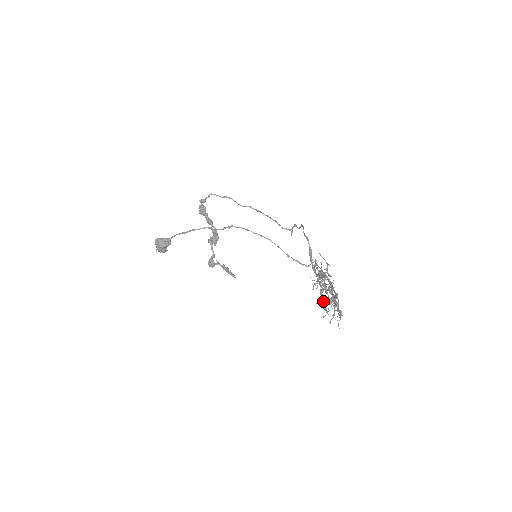
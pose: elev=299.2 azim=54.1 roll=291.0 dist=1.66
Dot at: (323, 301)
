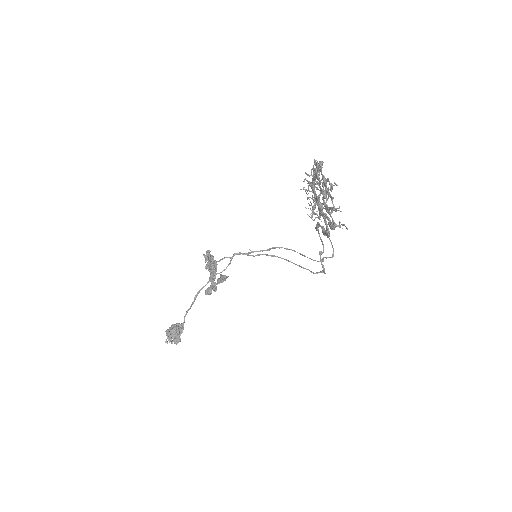
Dot at: (317, 204)
